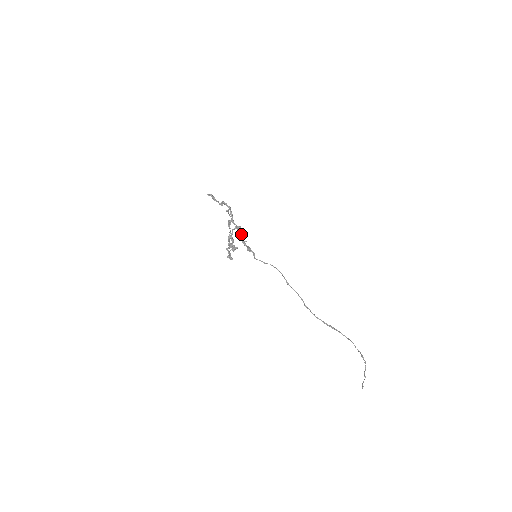
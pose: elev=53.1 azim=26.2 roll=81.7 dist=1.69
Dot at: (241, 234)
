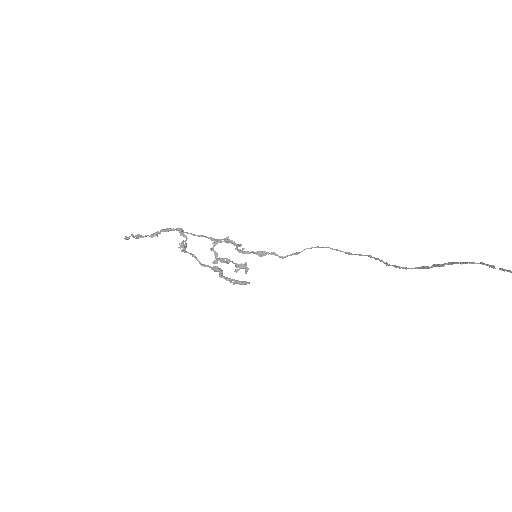
Dot at: (235, 245)
